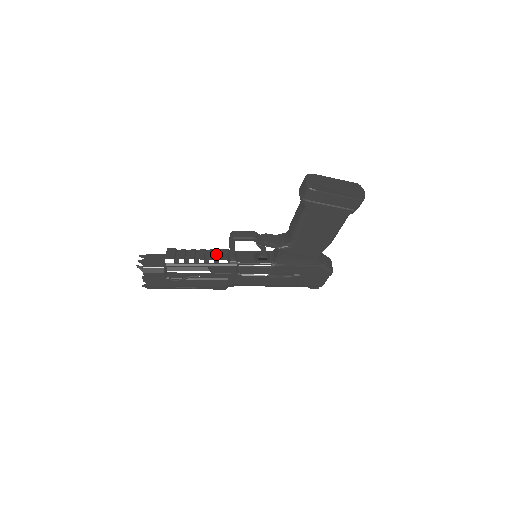
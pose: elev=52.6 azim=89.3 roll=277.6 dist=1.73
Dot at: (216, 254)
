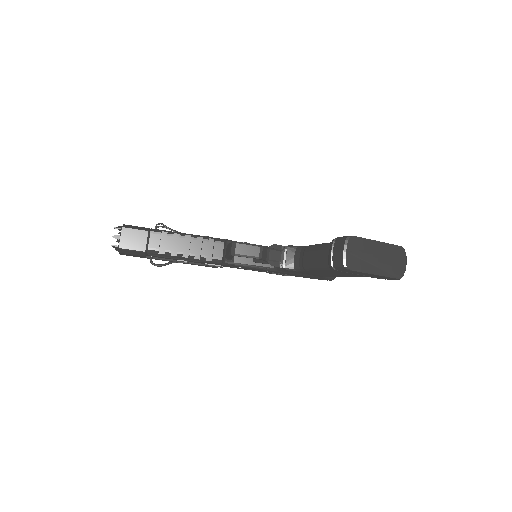
Dot at: (209, 245)
